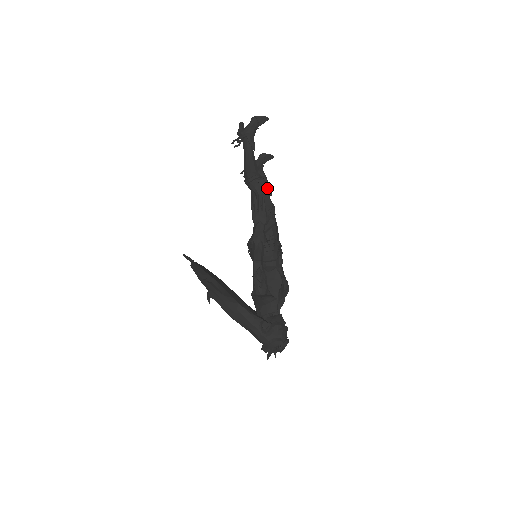
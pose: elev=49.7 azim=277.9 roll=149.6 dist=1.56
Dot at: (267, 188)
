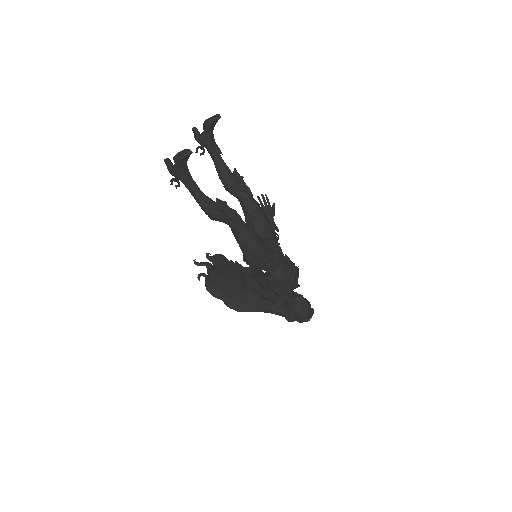
Dot at: (233, 219)
